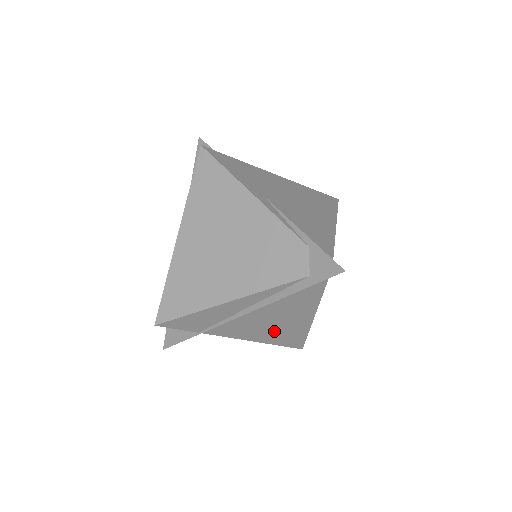
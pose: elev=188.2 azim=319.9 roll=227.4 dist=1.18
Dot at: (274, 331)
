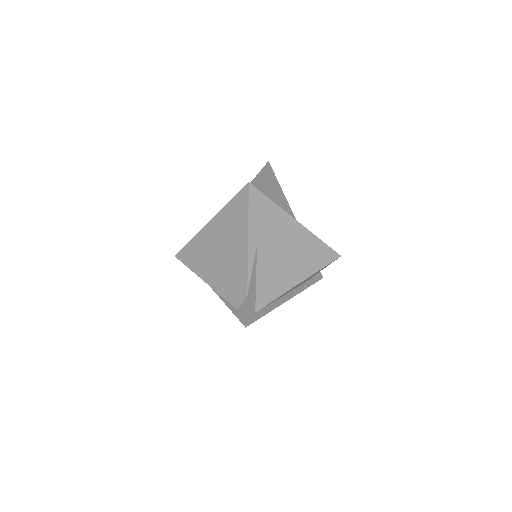
Dot at: occluded
